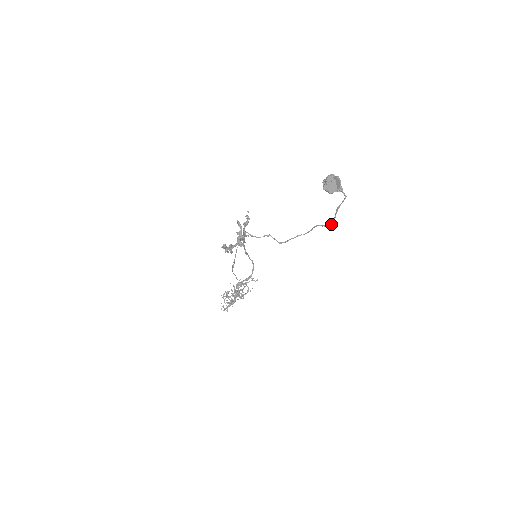
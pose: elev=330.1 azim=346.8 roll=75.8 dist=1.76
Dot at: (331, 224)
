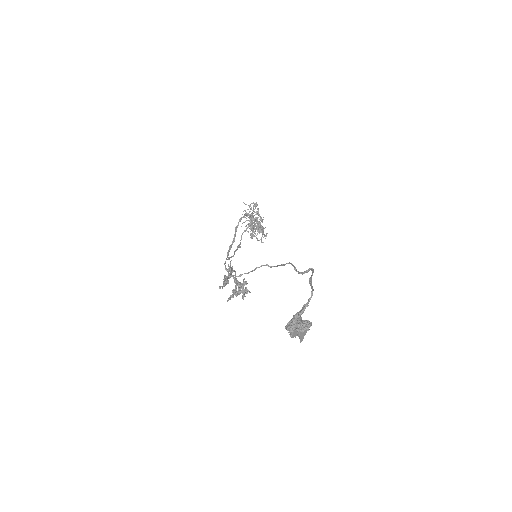
Dot at: (313, 271)
